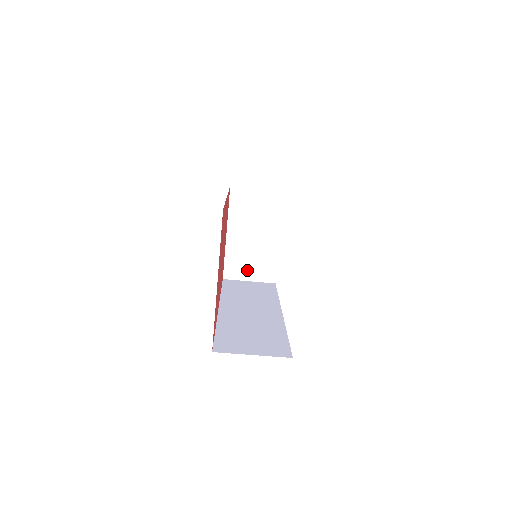
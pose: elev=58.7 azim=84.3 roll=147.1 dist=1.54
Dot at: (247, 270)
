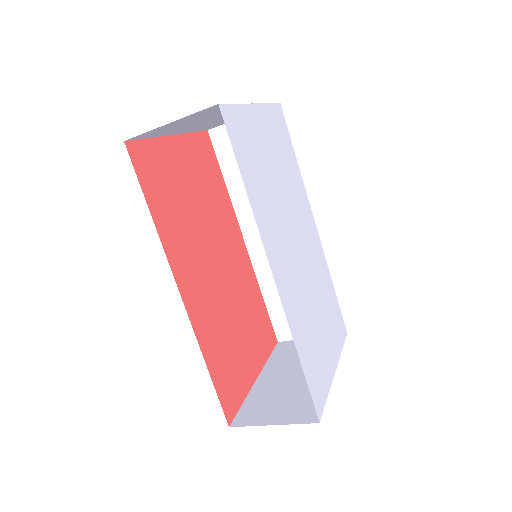
Dot at: occluded
